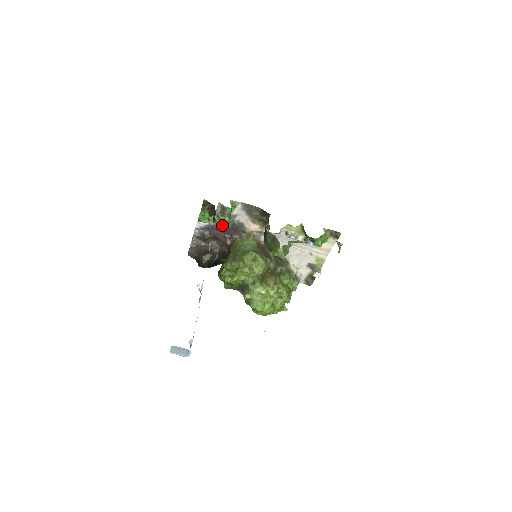
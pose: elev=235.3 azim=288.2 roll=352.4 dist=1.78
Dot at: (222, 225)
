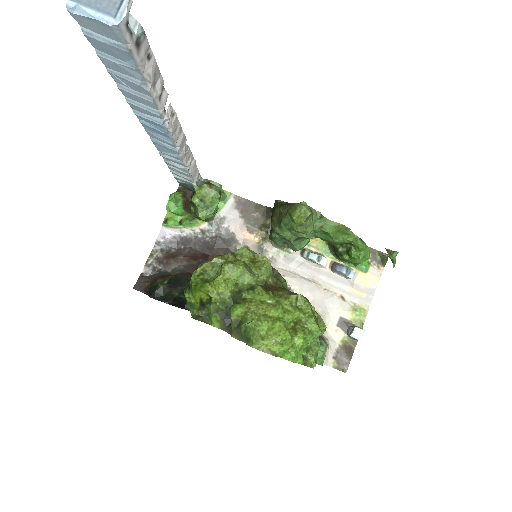
Dot at: (204, 203)
